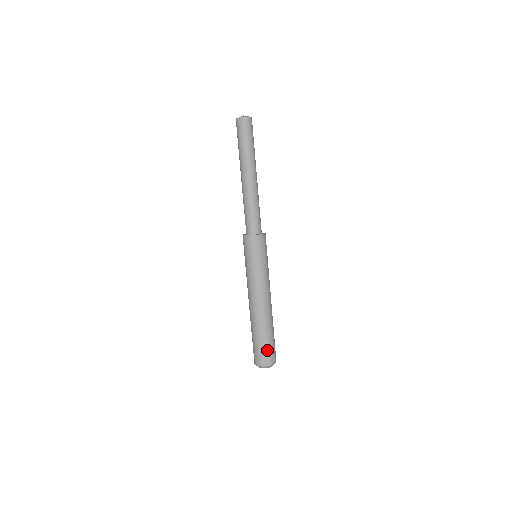
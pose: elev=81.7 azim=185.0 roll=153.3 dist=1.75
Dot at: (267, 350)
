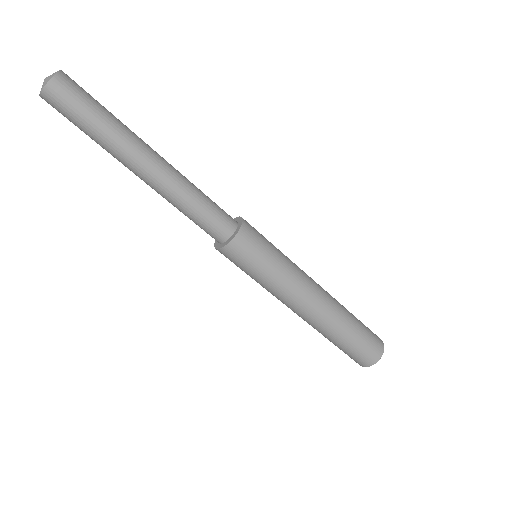
Dot at: (369, 337)
